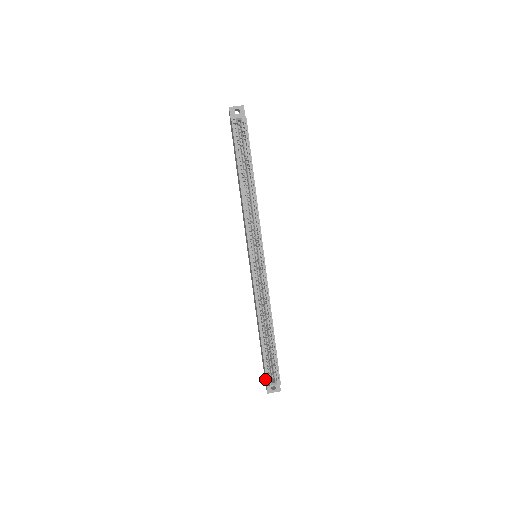
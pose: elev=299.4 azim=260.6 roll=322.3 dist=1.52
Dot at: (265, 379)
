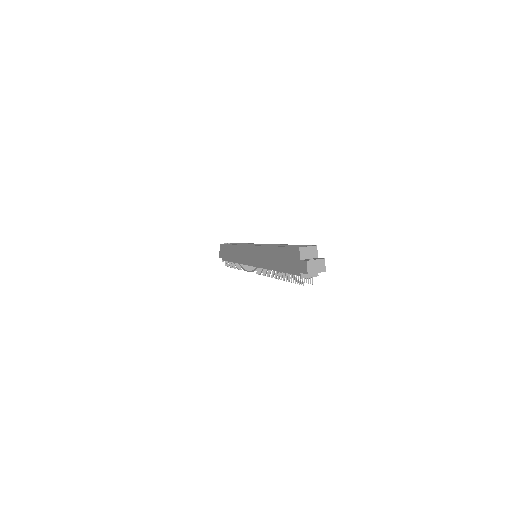
Dot at: (298, 262)
